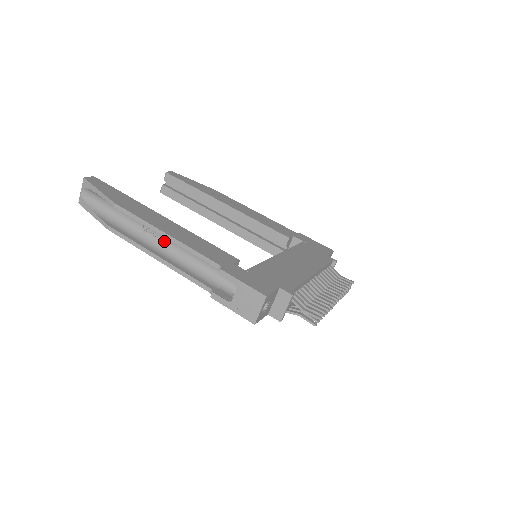
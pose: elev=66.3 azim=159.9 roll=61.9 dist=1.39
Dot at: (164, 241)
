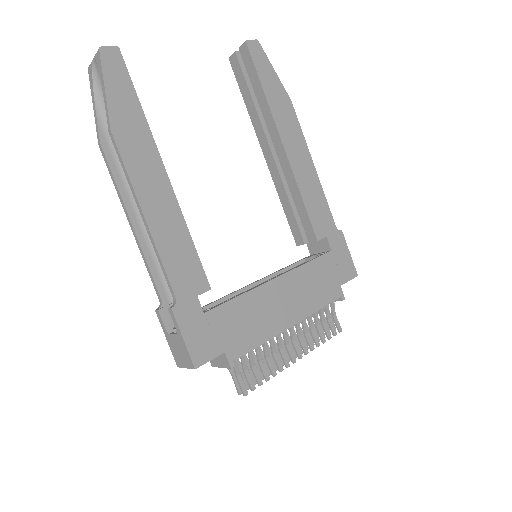
Dot at: occluded
